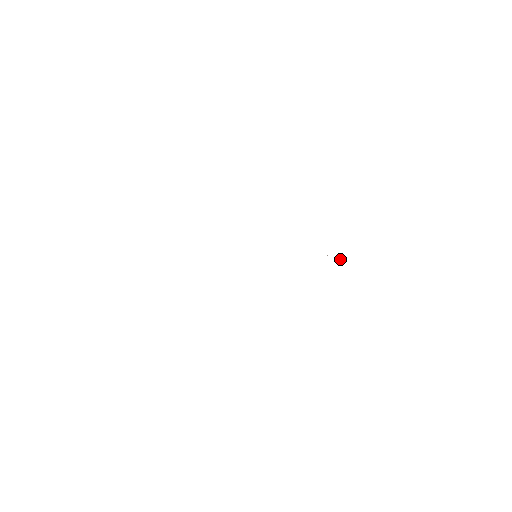
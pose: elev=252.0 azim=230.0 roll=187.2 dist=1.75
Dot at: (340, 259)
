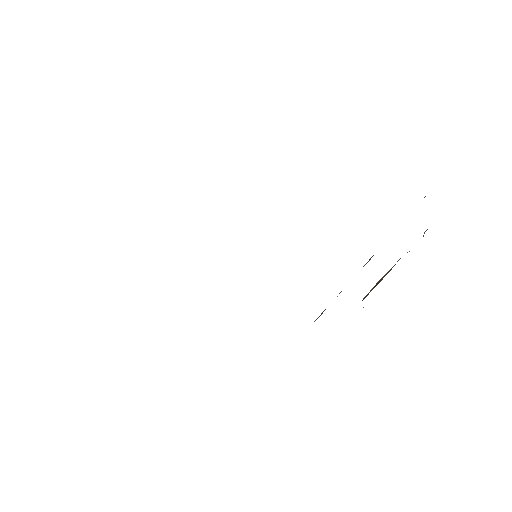
Dot at: occluded
